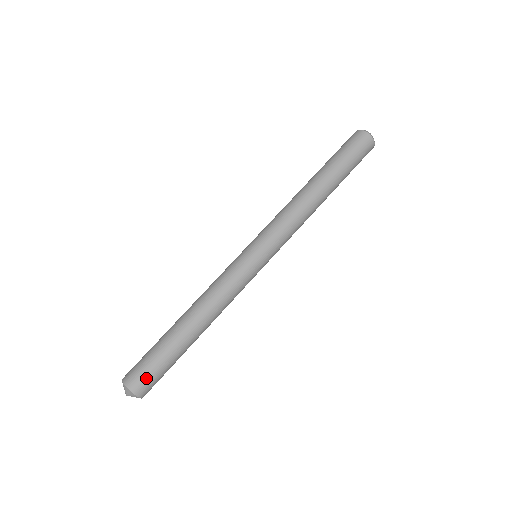
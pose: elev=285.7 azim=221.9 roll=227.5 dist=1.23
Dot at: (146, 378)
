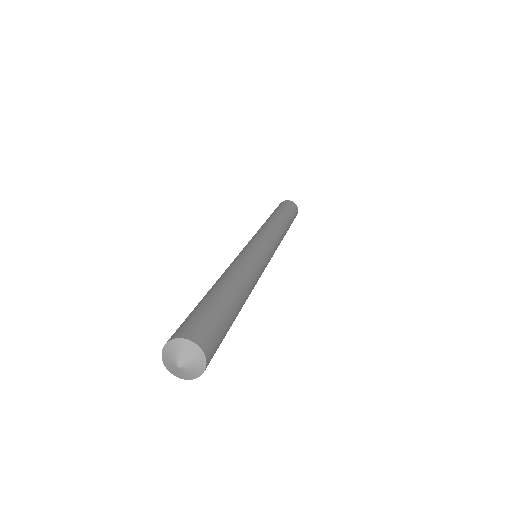
Dot at: (209, 330)
